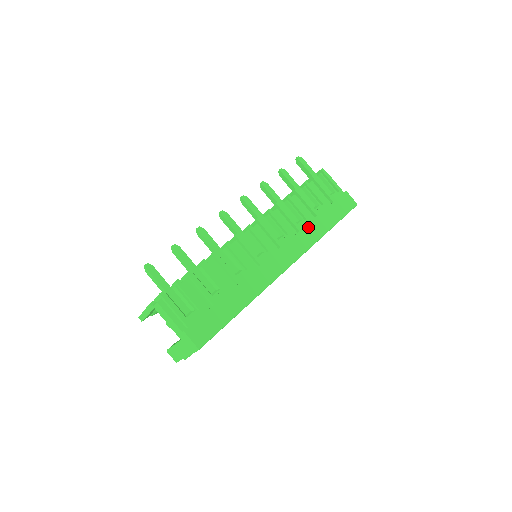
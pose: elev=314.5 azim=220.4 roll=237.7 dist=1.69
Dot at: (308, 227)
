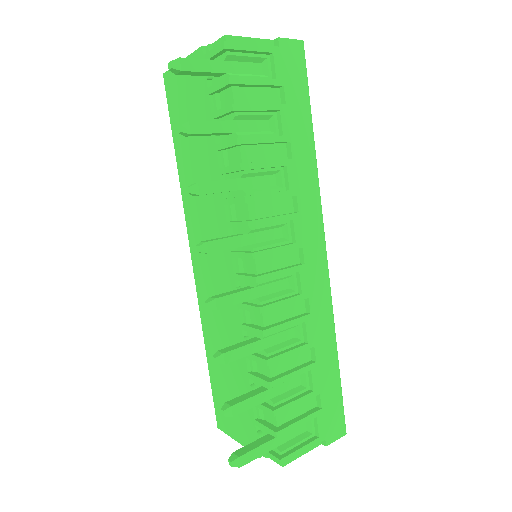
Dot at: (297, 174)
